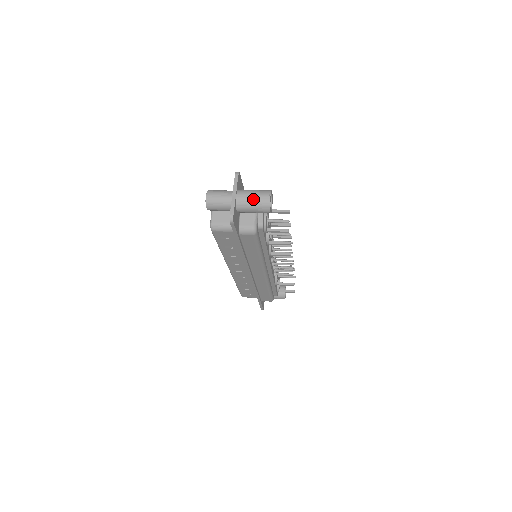
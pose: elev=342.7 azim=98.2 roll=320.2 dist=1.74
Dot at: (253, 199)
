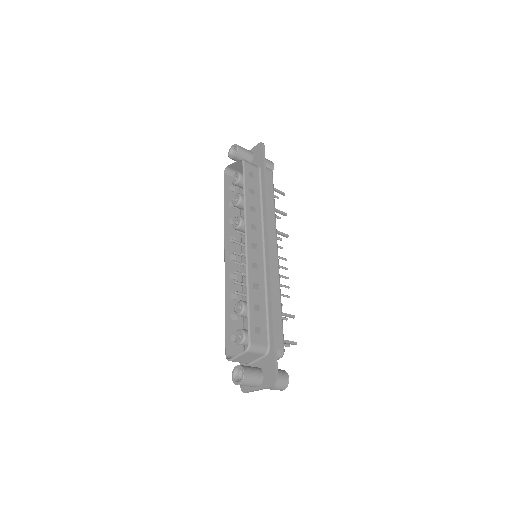
Dot at: occluded
